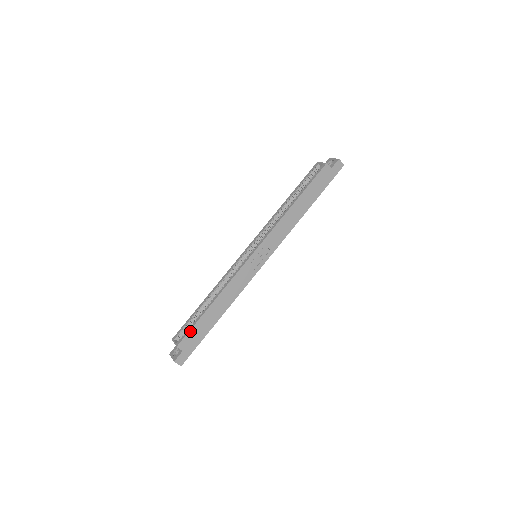
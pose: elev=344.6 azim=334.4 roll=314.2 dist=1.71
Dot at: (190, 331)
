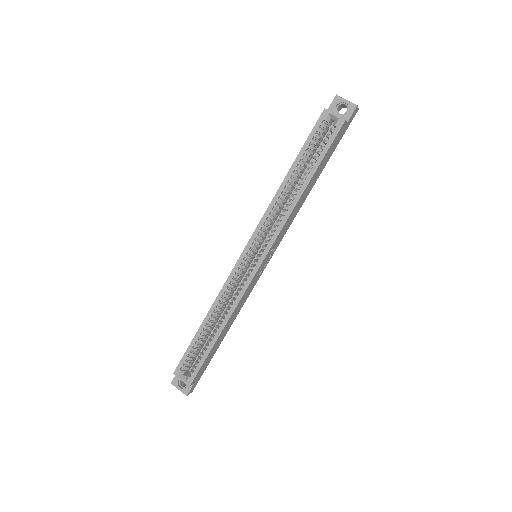
Dot at: (201, 367)
